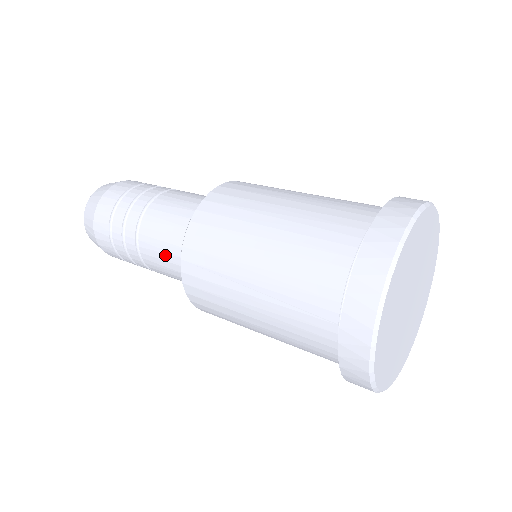
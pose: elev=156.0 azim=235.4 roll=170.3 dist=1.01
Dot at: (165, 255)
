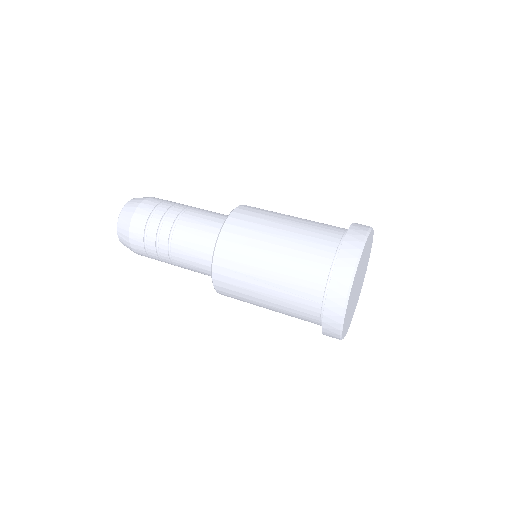
Dot at: (193, 258)
